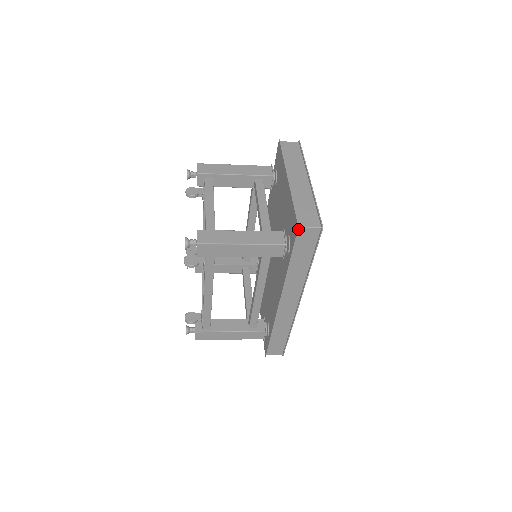
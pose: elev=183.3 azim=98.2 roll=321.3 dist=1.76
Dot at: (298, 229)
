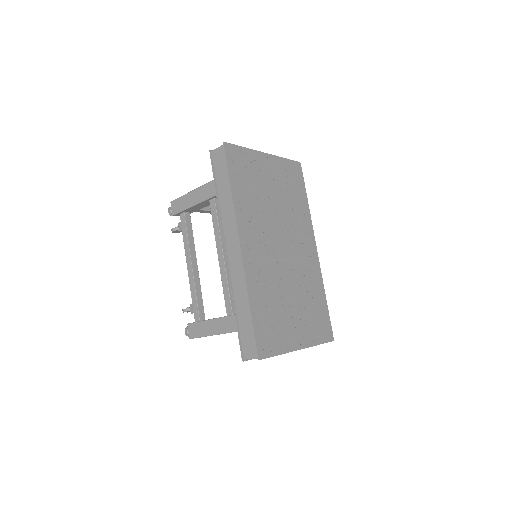
Dot at: (210, 152)
